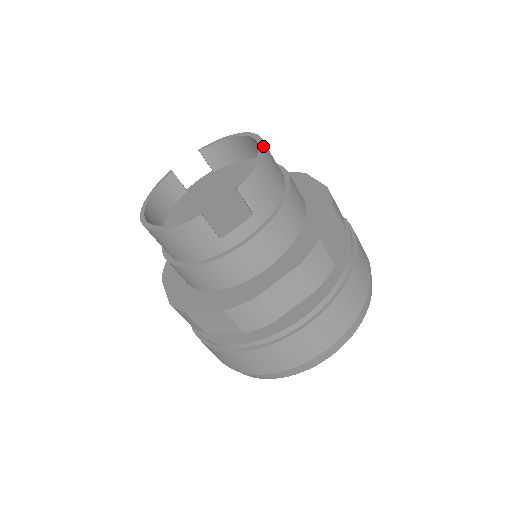
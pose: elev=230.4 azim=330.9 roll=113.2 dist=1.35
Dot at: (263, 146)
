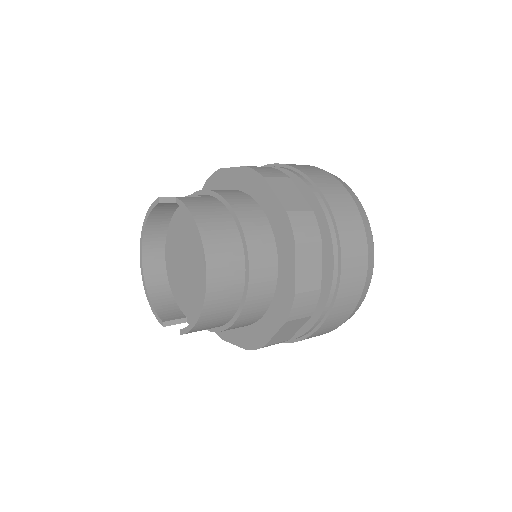
Dot at: (202, 306)
